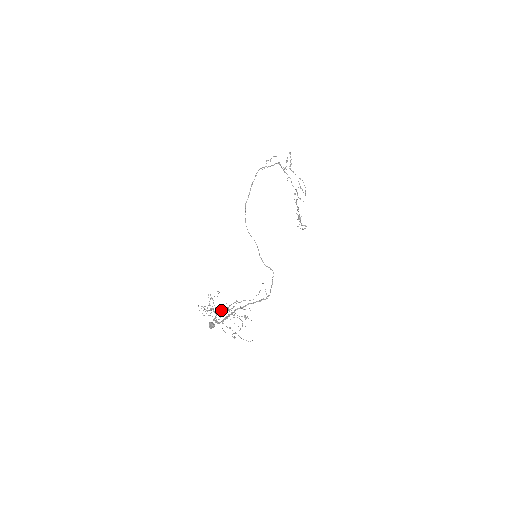
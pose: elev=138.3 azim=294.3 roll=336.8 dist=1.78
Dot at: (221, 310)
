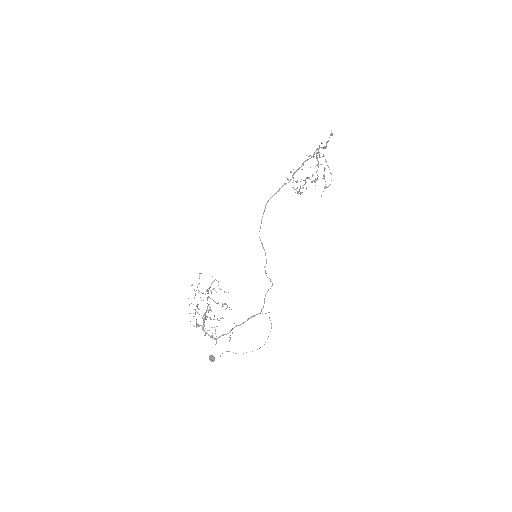
Dot at: (207, 310)
